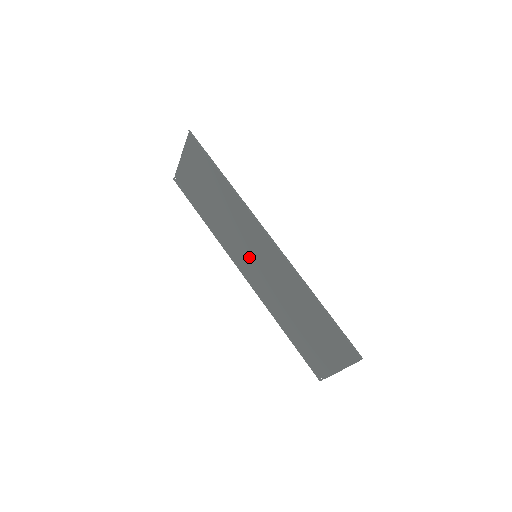
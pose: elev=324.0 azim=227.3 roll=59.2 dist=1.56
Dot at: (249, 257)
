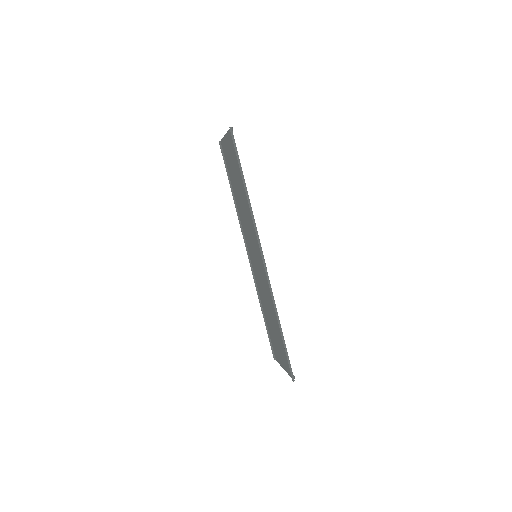
Dot at: (253, 251)
